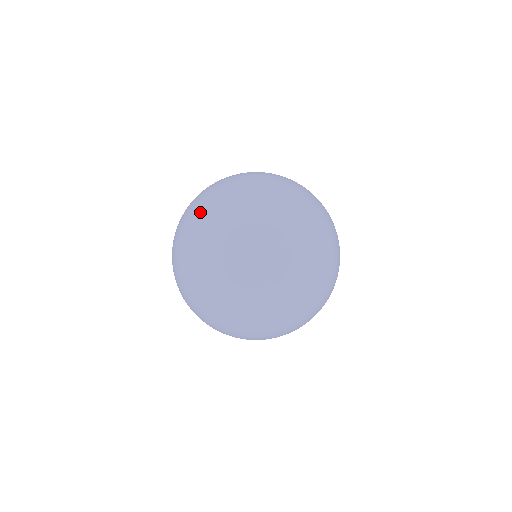
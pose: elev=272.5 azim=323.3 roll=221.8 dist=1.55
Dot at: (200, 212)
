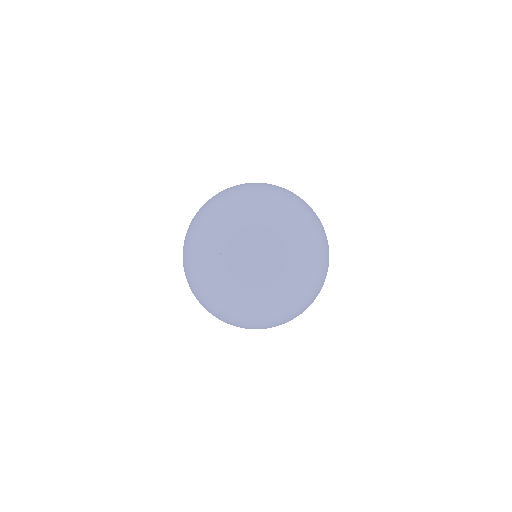
Dot at: occluded
